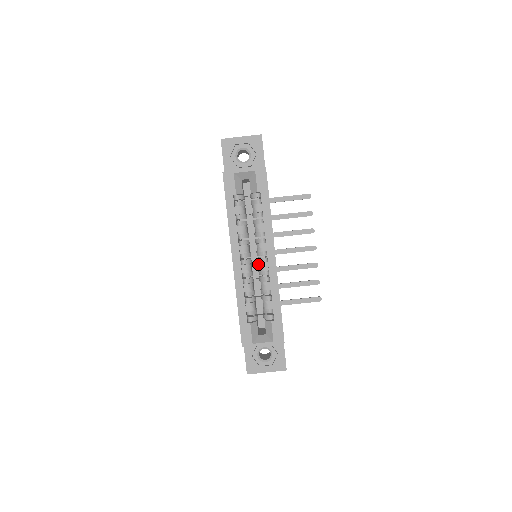
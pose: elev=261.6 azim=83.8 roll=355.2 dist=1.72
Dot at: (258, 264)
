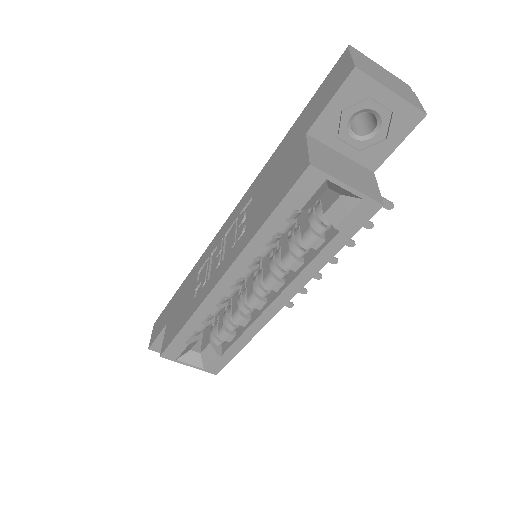
Dot at: occluded
